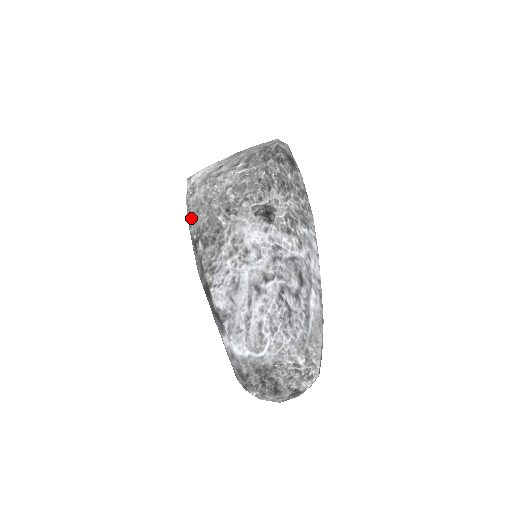
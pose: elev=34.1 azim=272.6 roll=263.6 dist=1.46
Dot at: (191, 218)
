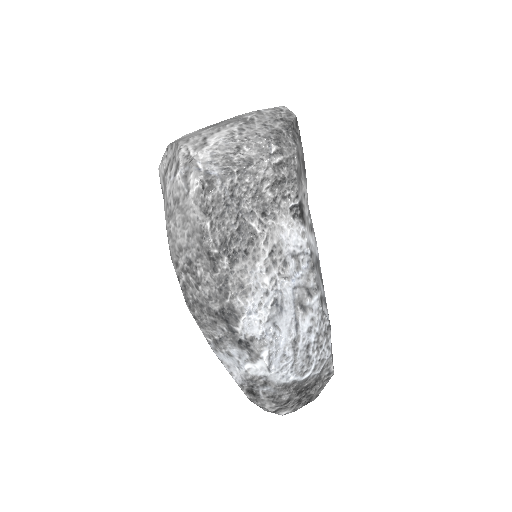
Dot at: (211, 226)
